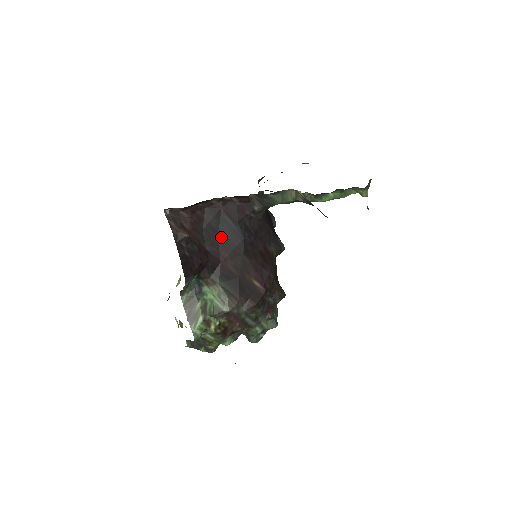
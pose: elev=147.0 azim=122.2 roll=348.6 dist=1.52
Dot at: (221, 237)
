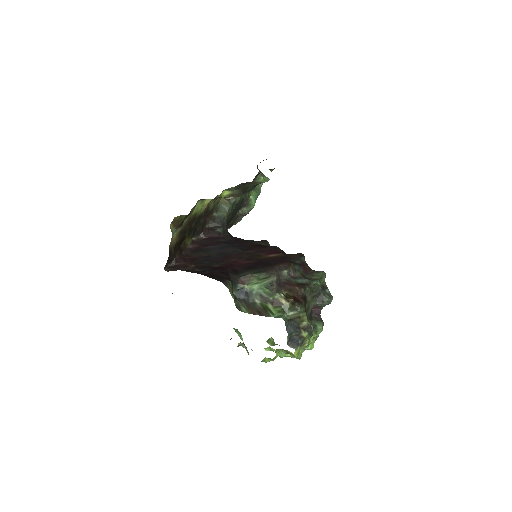
Dot at: (218, 256)
